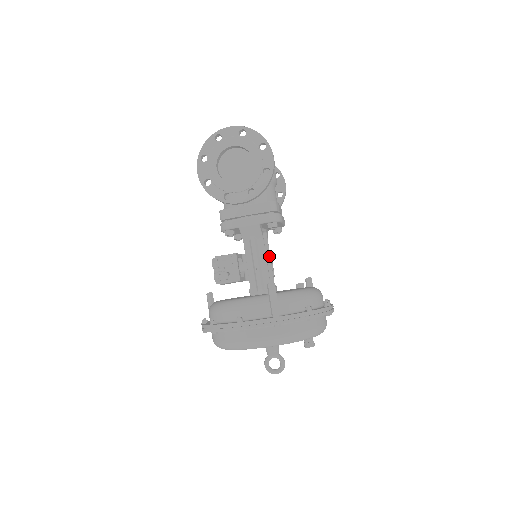
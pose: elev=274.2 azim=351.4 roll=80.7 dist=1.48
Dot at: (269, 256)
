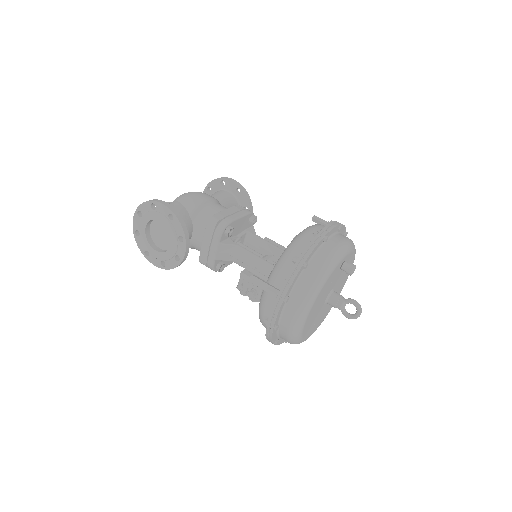
Dot at: (267, 243)
